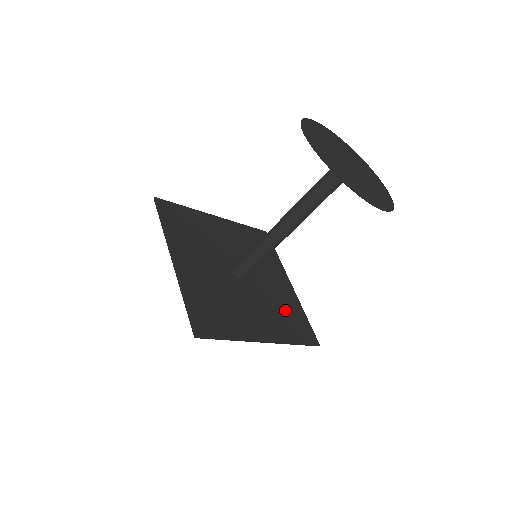
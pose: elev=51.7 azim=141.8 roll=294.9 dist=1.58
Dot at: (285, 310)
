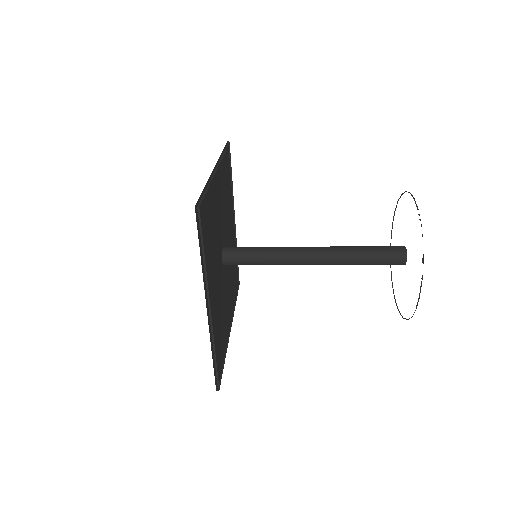
Dot at: (233, 266)
